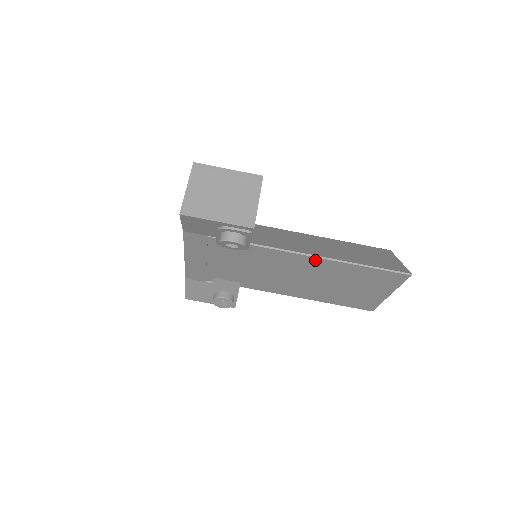
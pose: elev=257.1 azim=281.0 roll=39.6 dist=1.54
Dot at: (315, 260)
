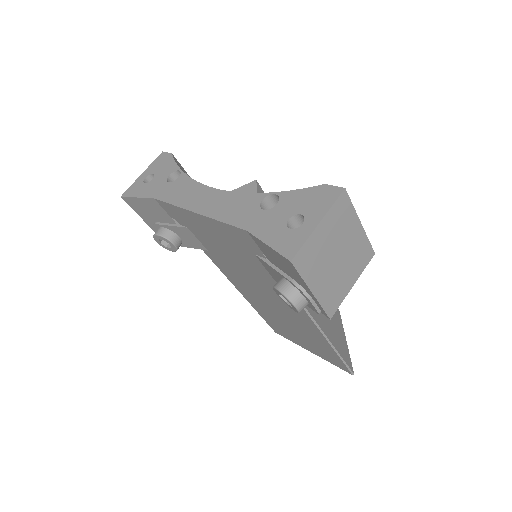
Dot at: (312, 325)
